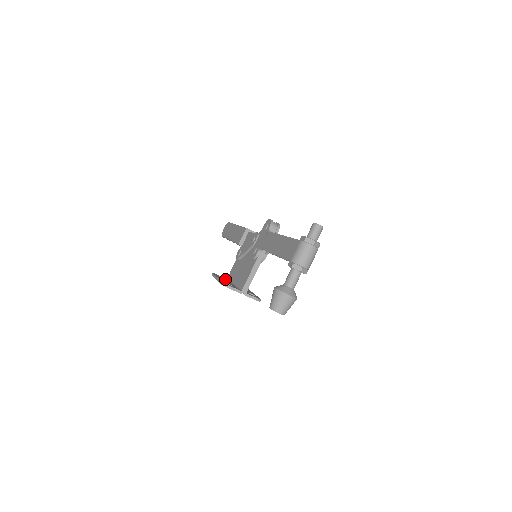
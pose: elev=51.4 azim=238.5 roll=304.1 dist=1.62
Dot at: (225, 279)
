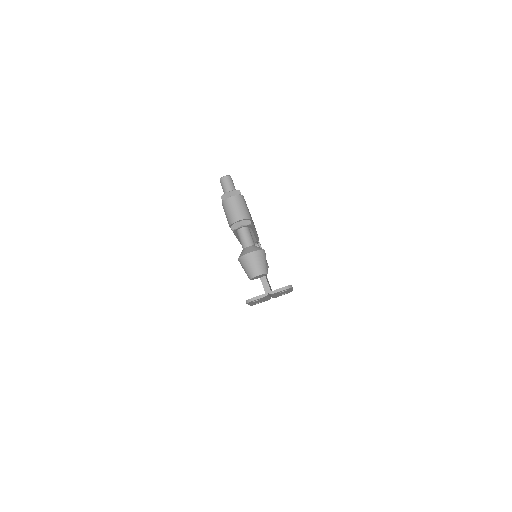
Dot at: occluded
